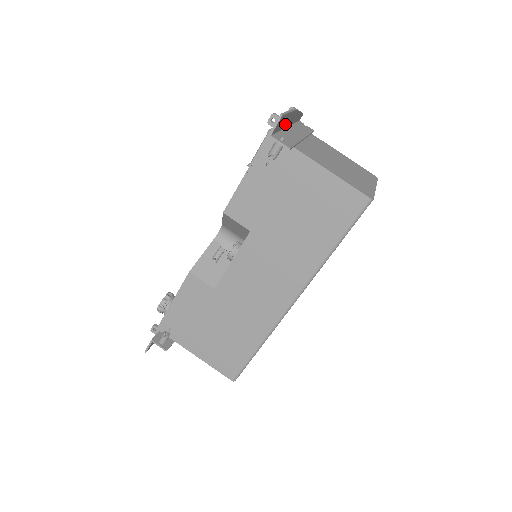
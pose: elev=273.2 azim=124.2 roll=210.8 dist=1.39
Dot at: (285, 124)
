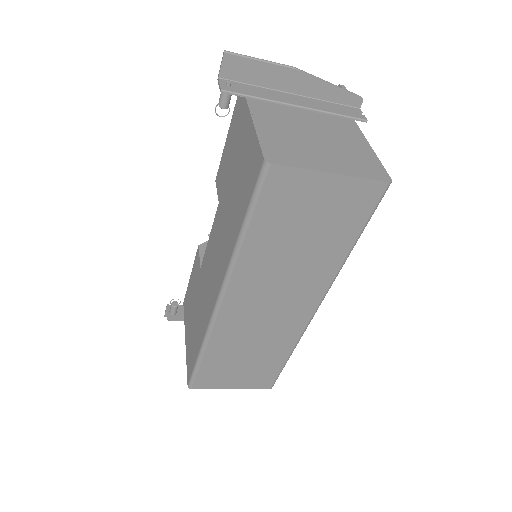
Dot at: (273, 82)
